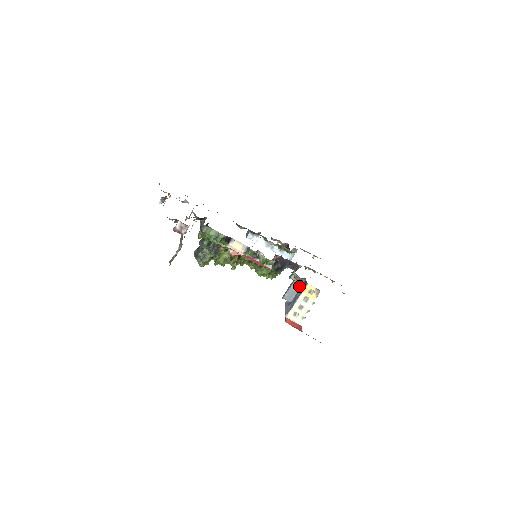
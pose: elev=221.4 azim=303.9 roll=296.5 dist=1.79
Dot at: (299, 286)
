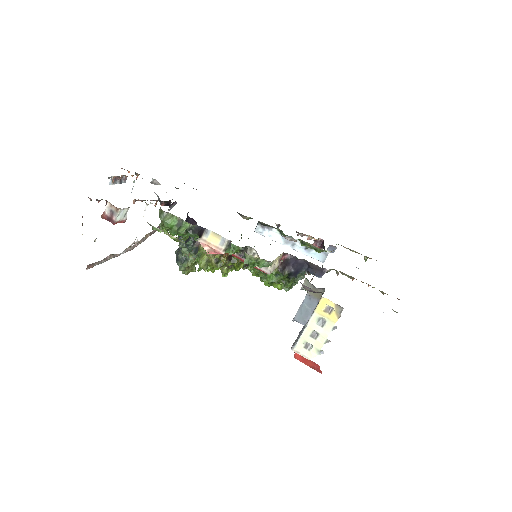
Dot at: (316, 300)
